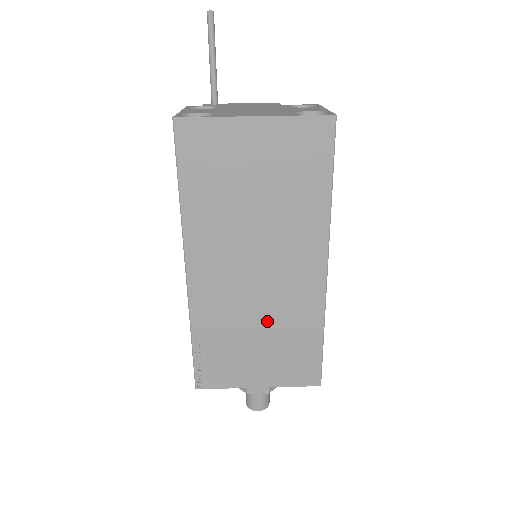
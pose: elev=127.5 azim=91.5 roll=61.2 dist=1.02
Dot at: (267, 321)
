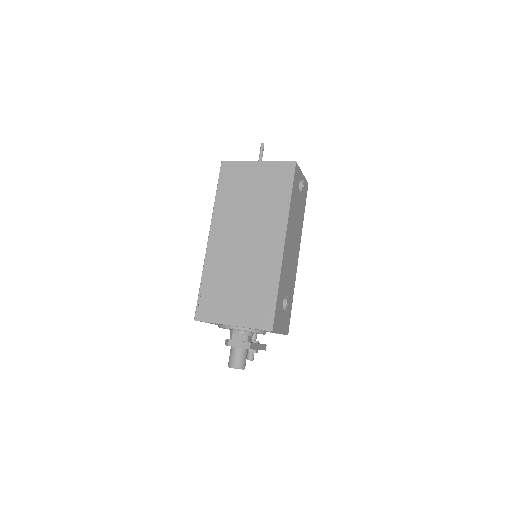
Dot at: (245, 275)
